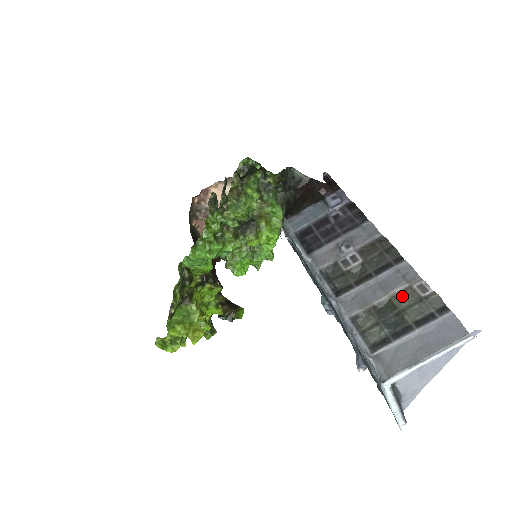
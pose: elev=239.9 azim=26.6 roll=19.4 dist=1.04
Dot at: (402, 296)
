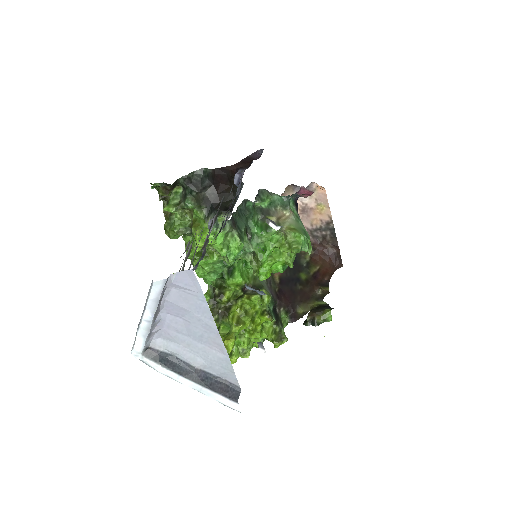
Dot at: (187, 257)
